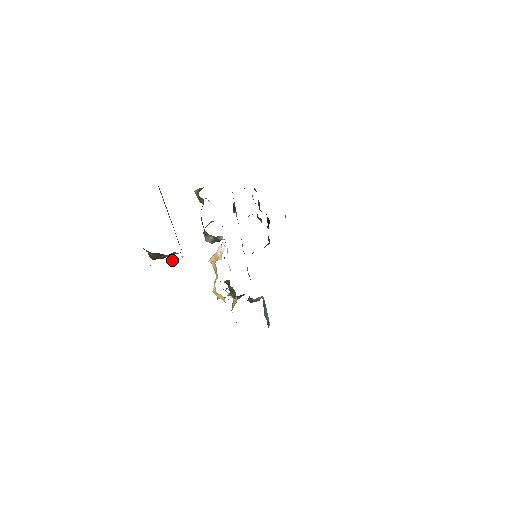
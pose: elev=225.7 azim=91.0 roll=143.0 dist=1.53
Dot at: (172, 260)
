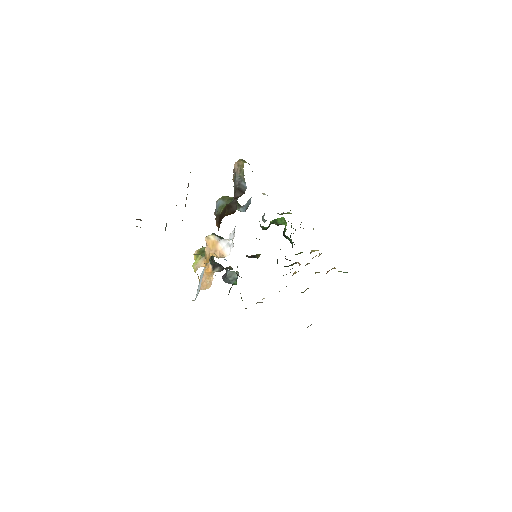
Dot at: (165, 229)
